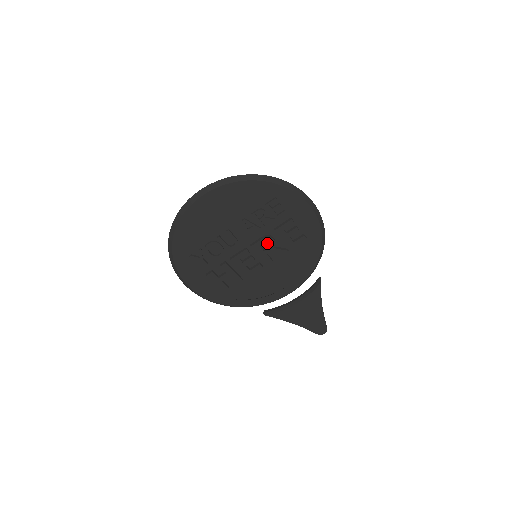
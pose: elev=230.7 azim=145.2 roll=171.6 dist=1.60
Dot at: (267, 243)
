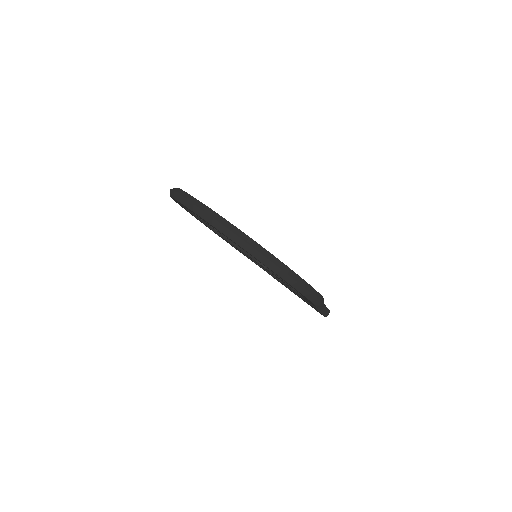
Dot at: occluded
